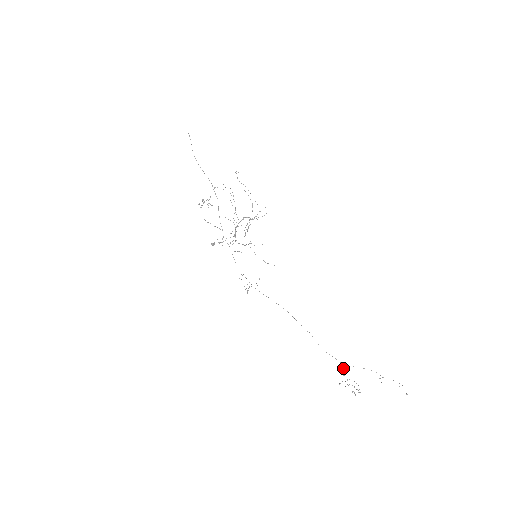
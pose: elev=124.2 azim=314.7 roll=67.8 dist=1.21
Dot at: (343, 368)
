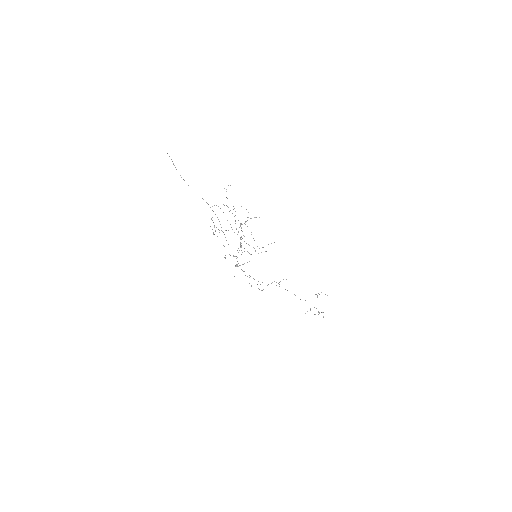
Dot at: occluded
